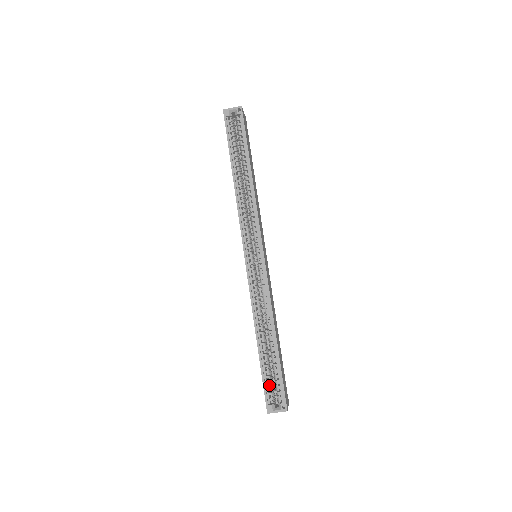
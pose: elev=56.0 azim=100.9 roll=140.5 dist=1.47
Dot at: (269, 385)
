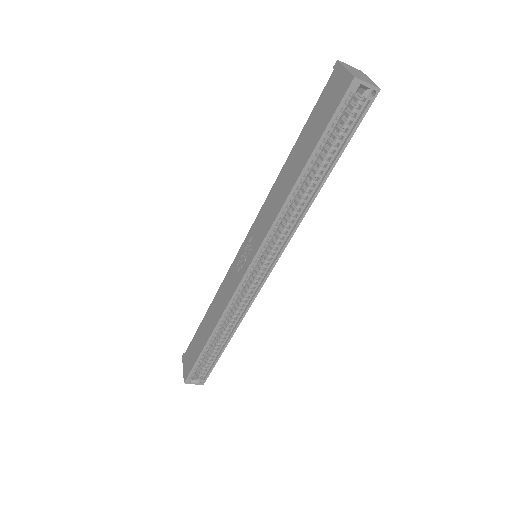
Dot at: (198, 365)
